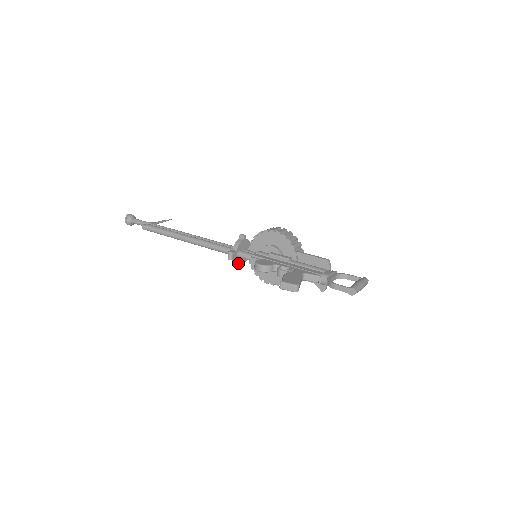
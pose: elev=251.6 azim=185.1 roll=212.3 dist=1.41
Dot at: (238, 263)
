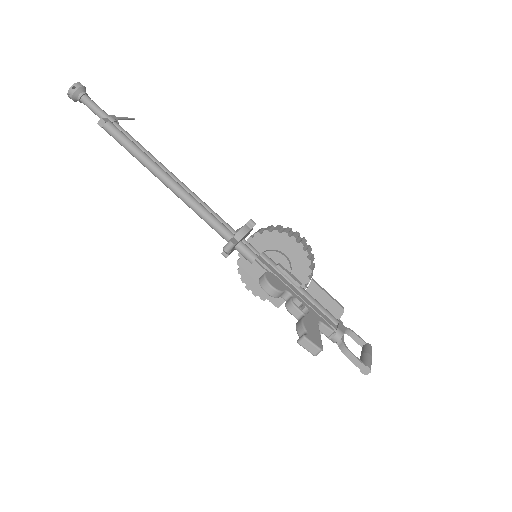
Dot at: (229, 253)
